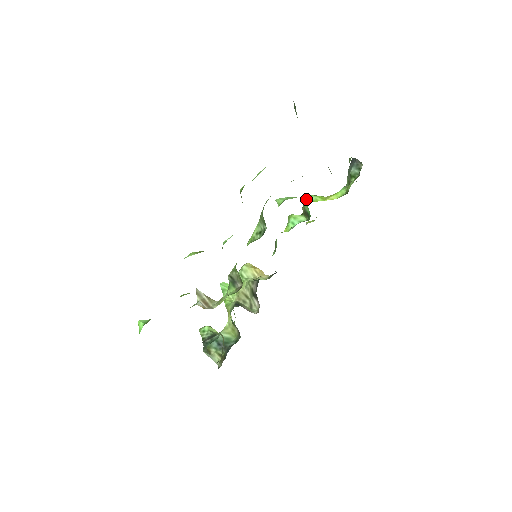
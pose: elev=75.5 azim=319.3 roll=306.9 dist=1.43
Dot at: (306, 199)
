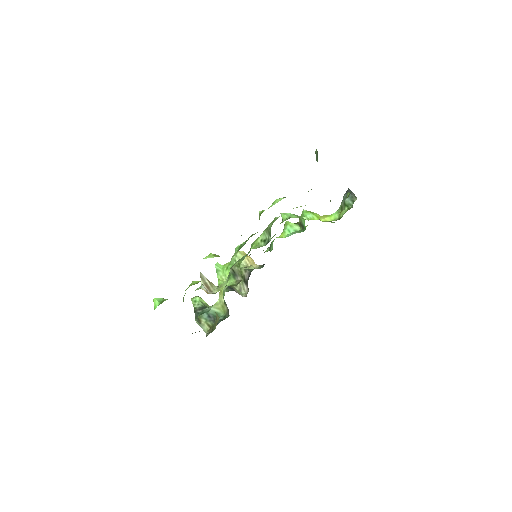
Dot at: (305, 216)
